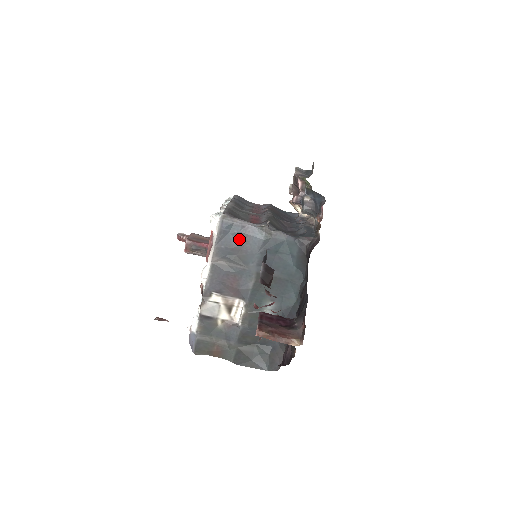
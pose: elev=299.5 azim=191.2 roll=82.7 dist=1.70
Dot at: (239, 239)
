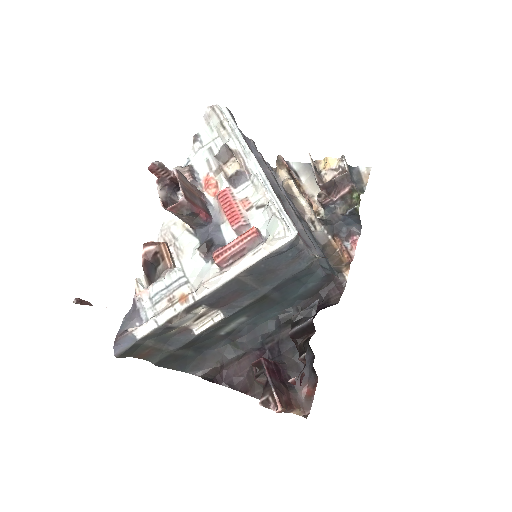
Dot at: (285, 262)
